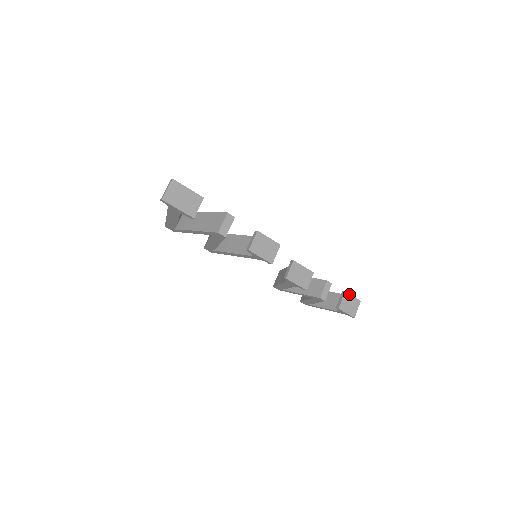
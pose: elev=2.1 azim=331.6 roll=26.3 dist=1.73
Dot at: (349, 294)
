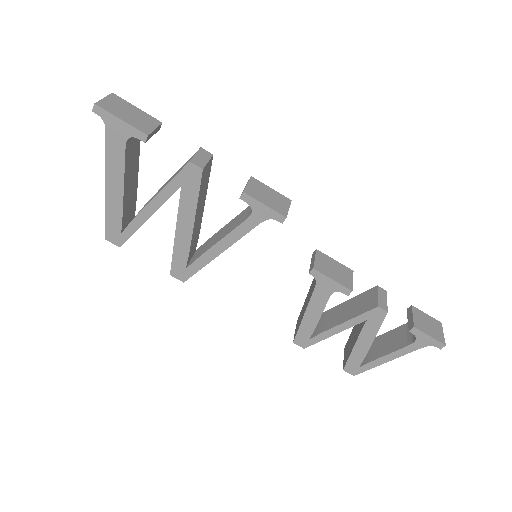
Dot at: (419, 310)
